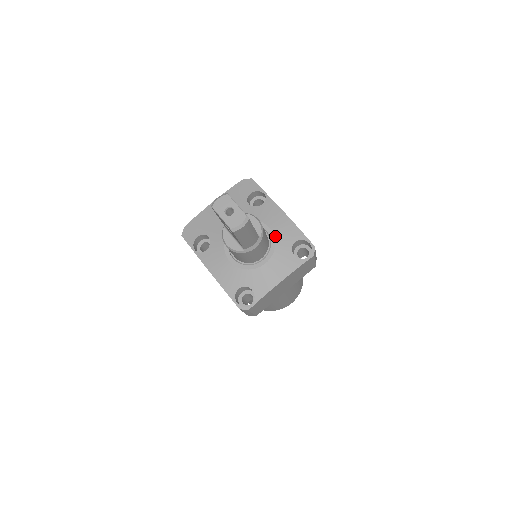
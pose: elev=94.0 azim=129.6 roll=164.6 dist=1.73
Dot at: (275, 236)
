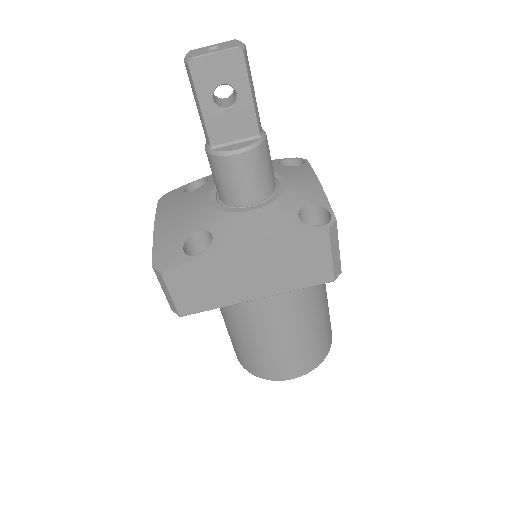
Dot at: occluded
